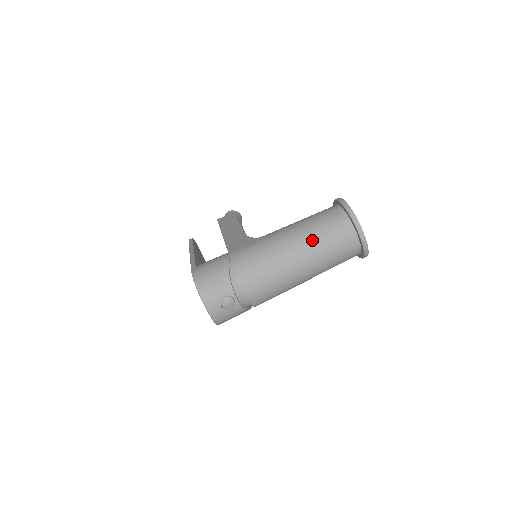
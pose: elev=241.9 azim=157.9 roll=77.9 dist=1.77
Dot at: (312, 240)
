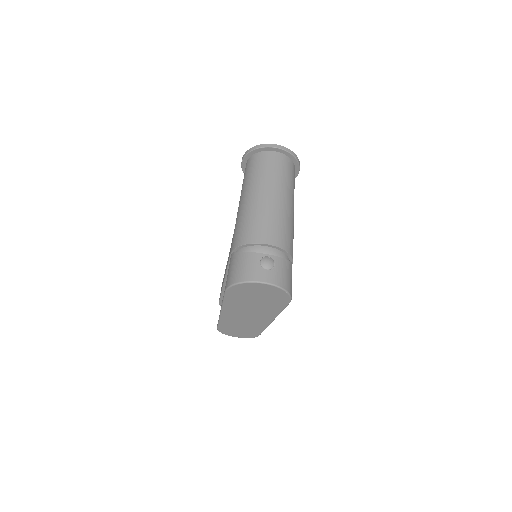
Dot at: (256, 181)
